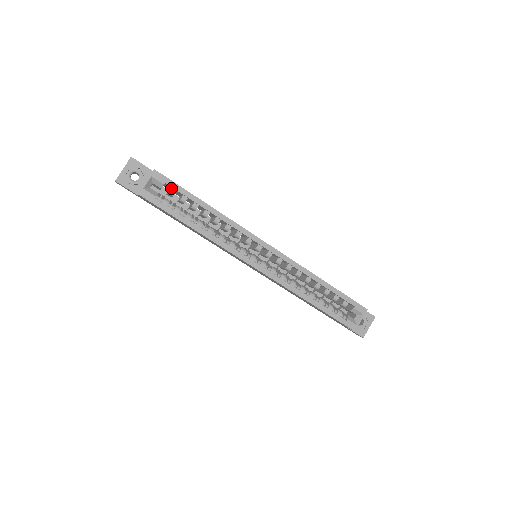
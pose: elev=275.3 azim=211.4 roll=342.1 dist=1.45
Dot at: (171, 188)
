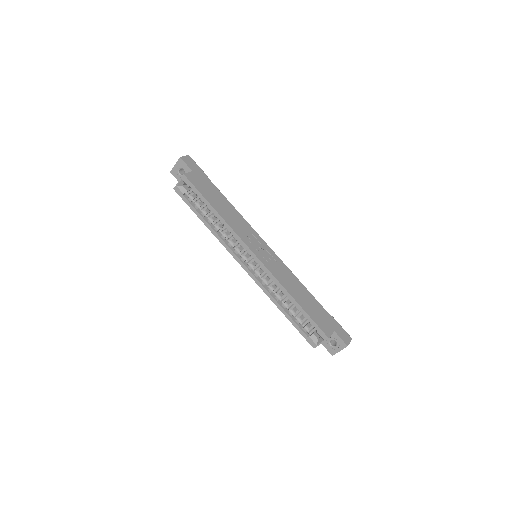
Dot at: (194, 190)
